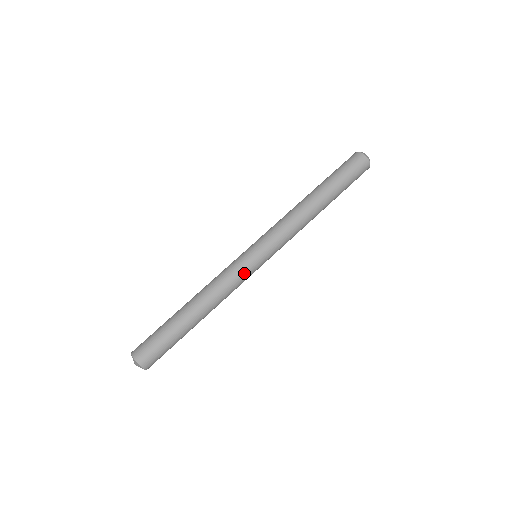
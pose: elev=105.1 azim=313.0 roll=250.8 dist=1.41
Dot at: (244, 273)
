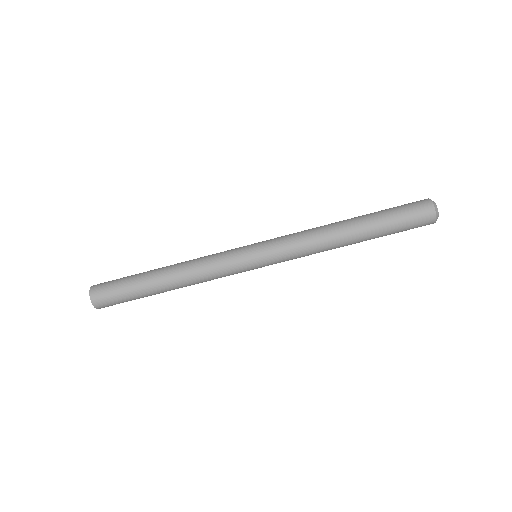
Dot at: (233, 270)
